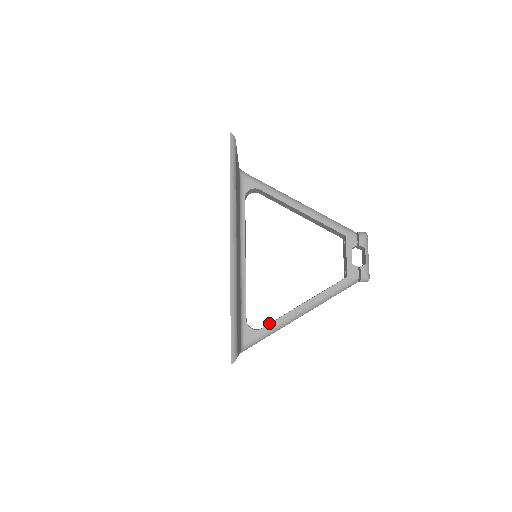
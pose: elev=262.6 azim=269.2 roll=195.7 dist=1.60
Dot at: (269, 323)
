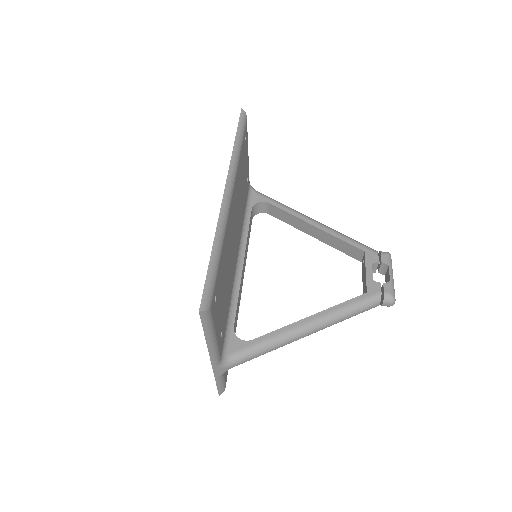
Dot at: occluded
